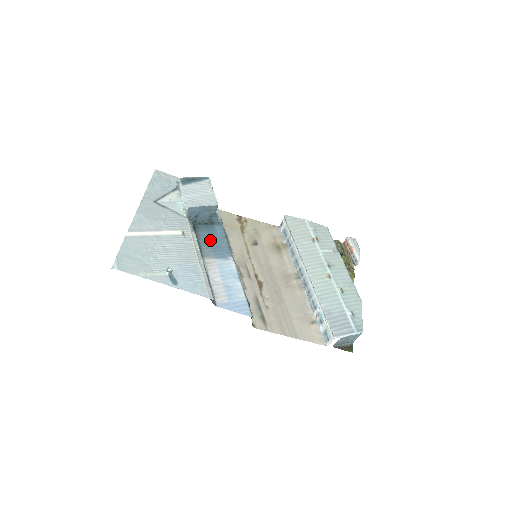
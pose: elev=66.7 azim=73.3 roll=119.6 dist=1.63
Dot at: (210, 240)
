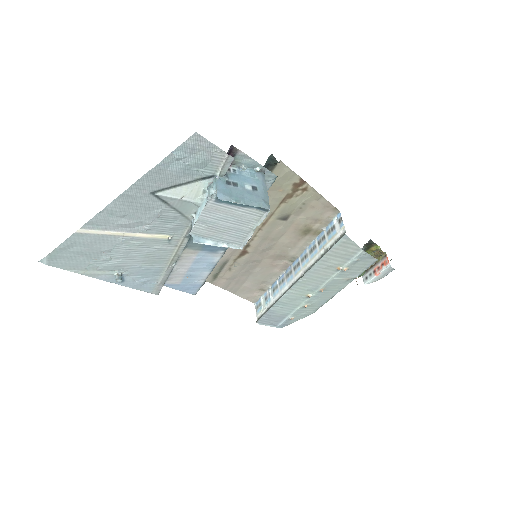
Dot at: occluded
